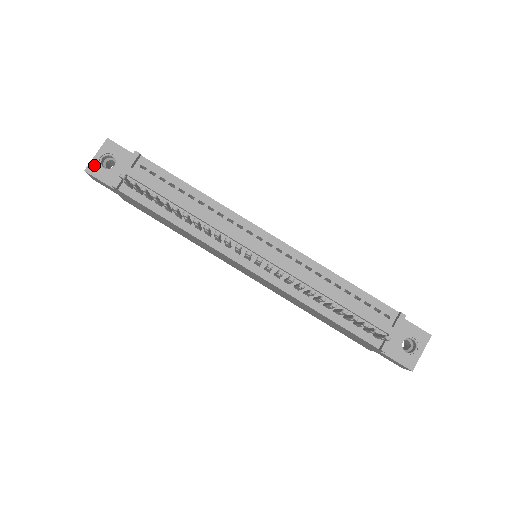
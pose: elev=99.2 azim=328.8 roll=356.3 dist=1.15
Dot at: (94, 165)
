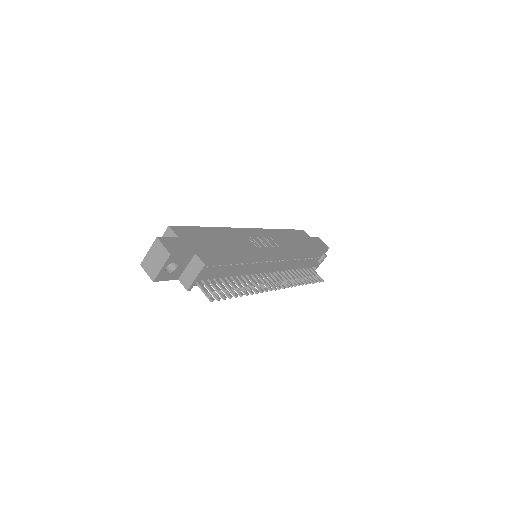
Dot at: (161, 275)
